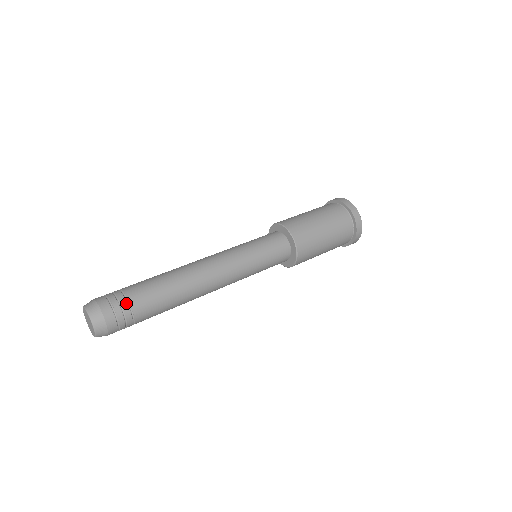
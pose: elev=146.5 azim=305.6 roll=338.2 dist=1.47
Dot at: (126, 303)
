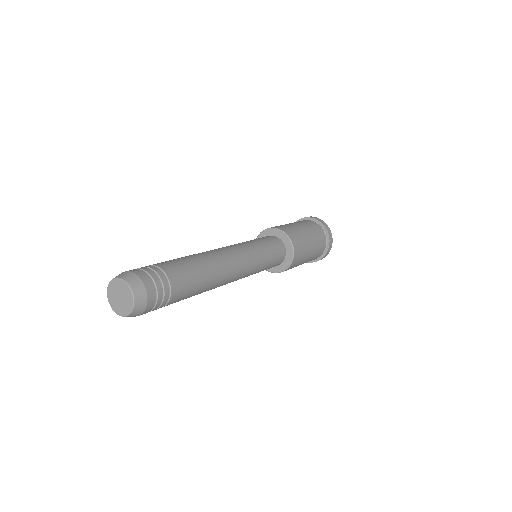
Dot at: (169, 291)
